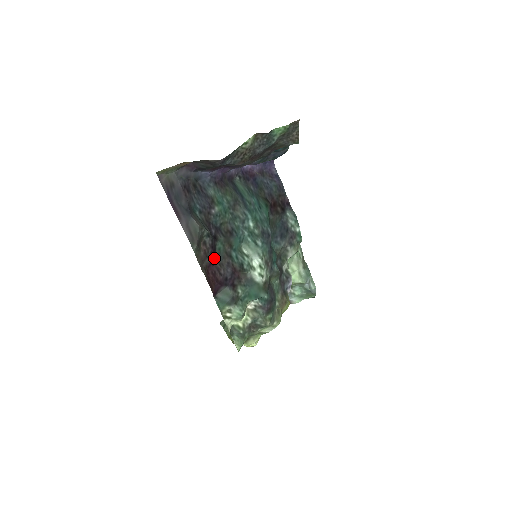
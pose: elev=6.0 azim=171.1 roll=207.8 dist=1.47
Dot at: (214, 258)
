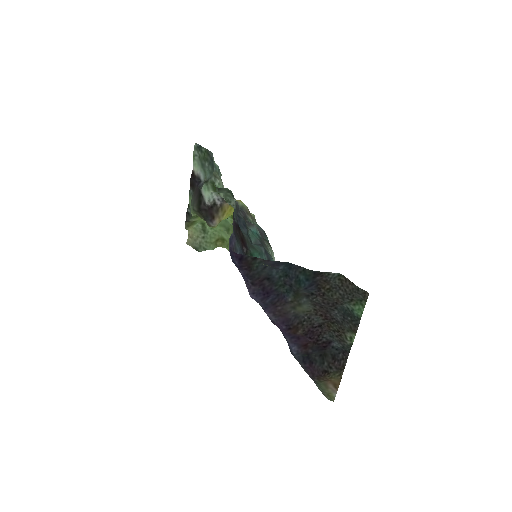
Dot at: occluded
